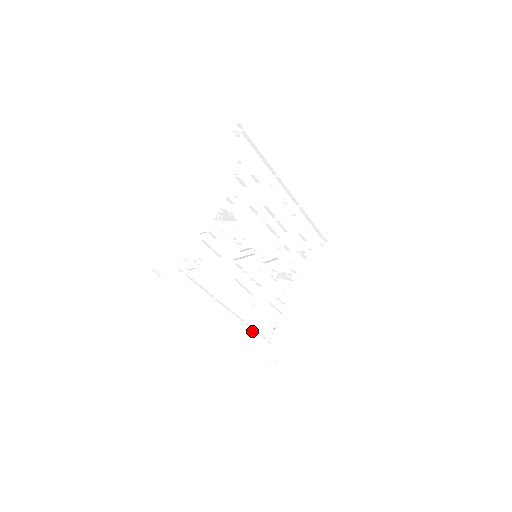
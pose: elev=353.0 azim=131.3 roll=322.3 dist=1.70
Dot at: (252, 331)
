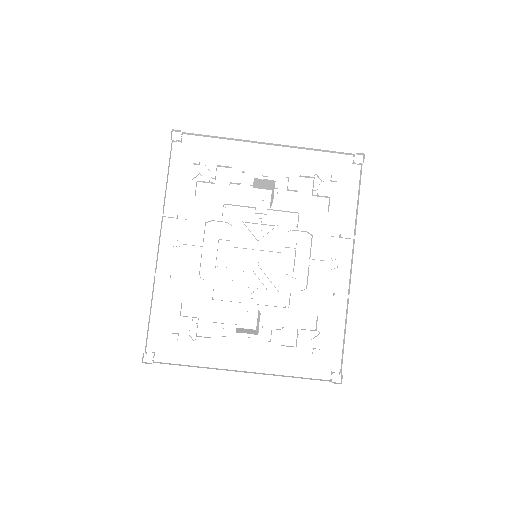
Dot at: (175, 299)
